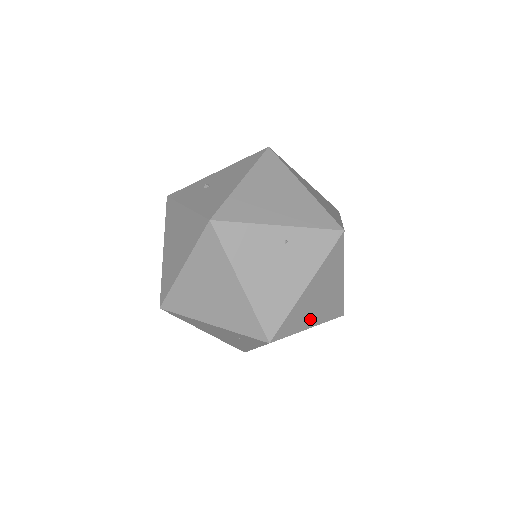
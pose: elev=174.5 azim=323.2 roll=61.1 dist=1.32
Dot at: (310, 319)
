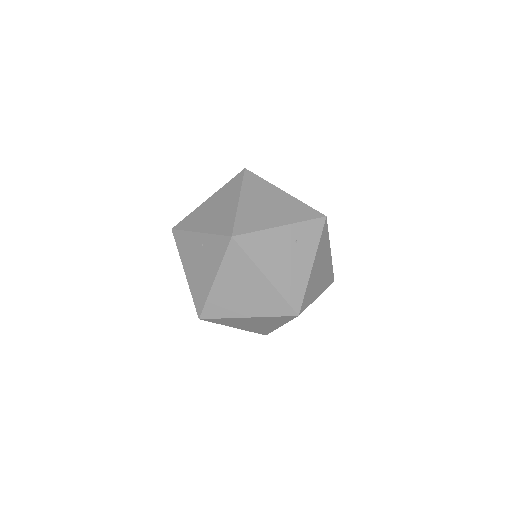
Dot at: (241, 309)
